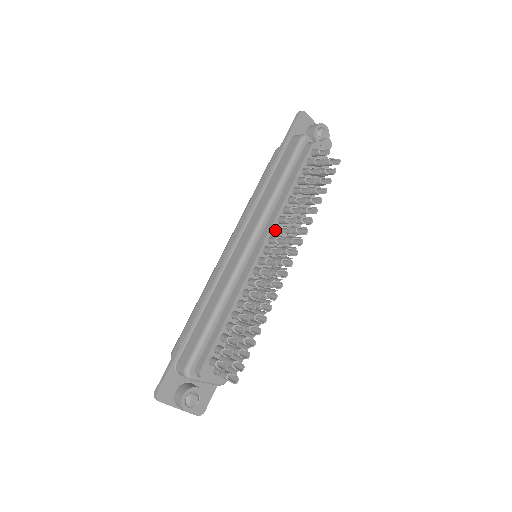
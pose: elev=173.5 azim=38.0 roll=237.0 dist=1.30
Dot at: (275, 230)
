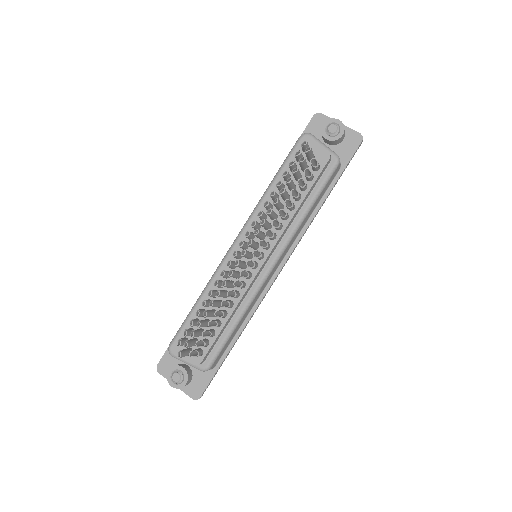
Dot at: occluded
